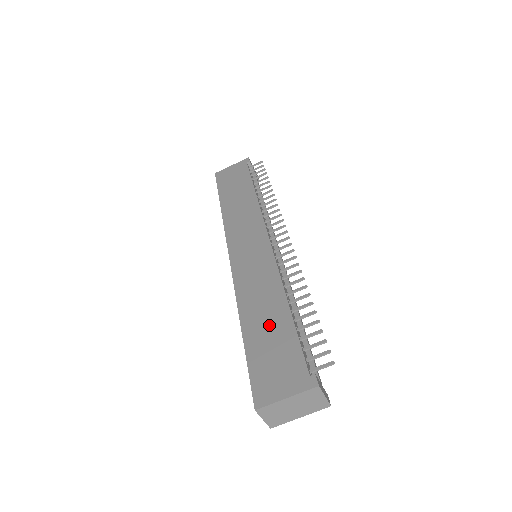
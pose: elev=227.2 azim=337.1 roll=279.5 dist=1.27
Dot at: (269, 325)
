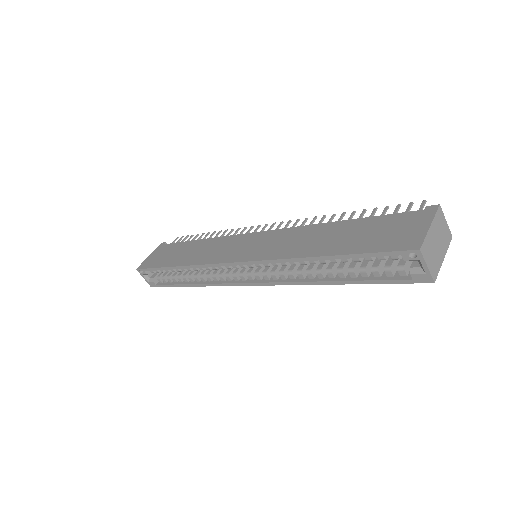
Dot at: (344, 235)
